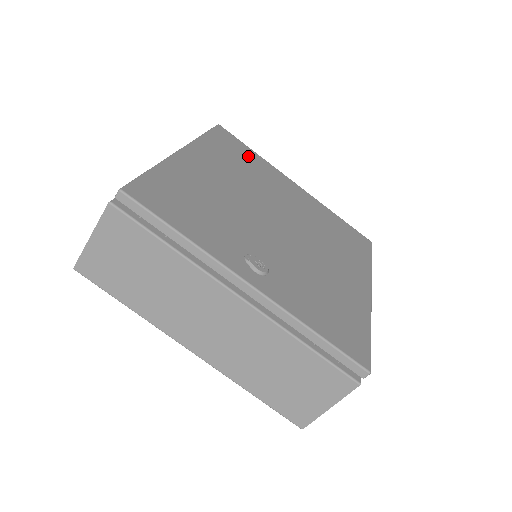
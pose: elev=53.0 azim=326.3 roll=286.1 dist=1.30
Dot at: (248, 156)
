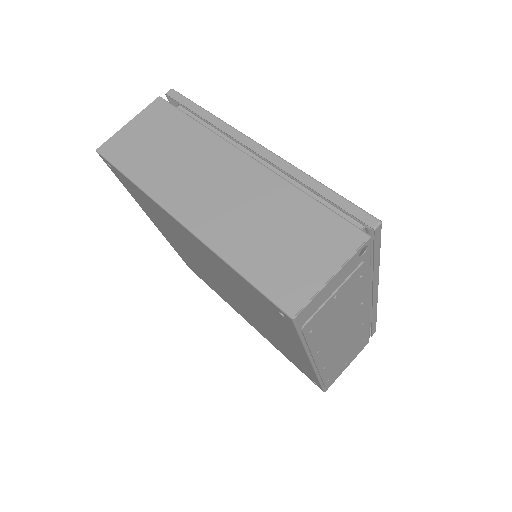
Dot at: occluded
